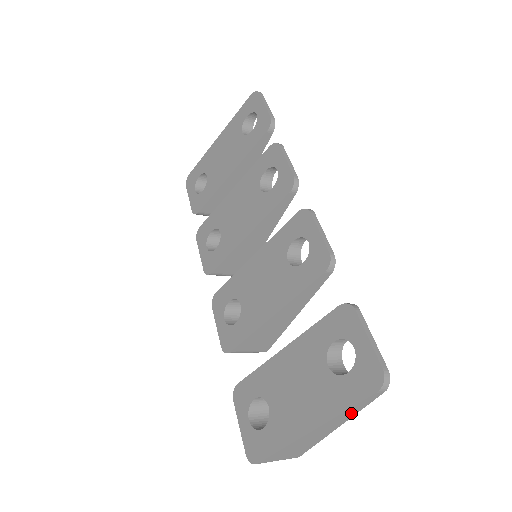
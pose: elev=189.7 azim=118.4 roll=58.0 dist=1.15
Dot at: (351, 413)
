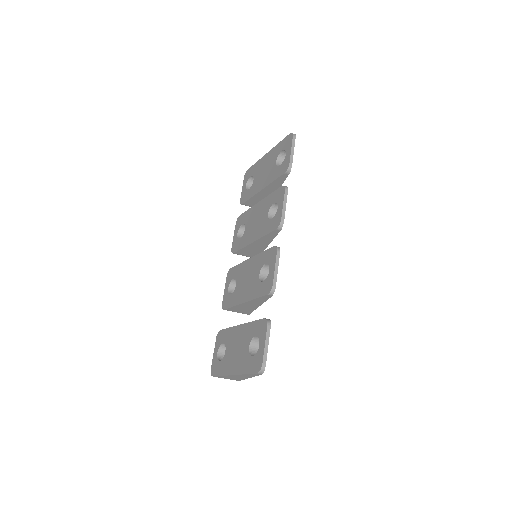
Dot at: (251, 375)
